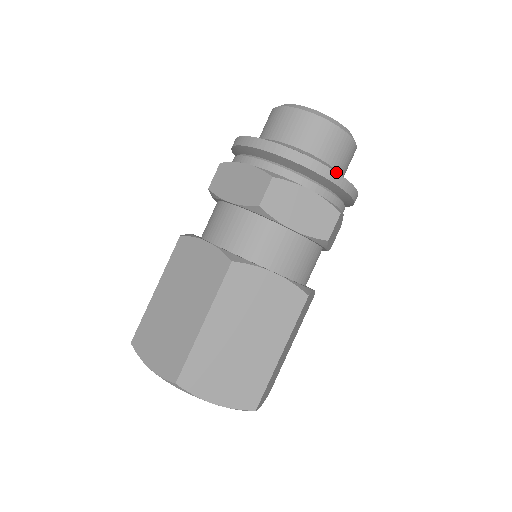
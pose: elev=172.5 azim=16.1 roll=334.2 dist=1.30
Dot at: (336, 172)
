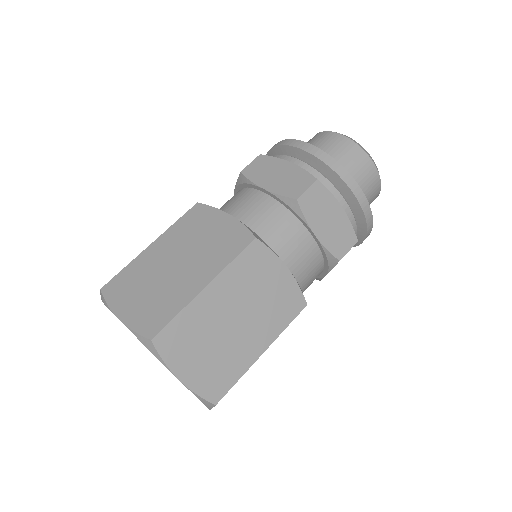
Dot at: (368, 202)
